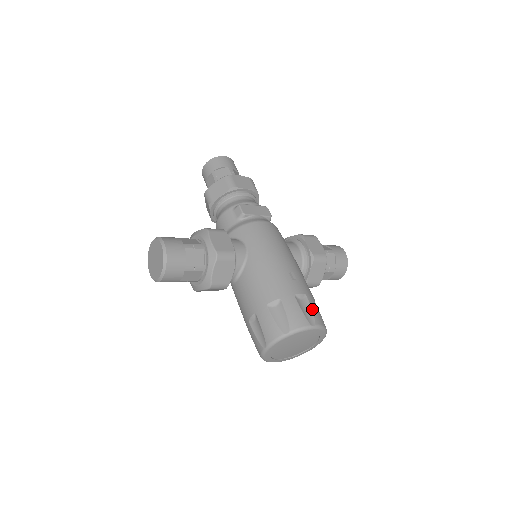
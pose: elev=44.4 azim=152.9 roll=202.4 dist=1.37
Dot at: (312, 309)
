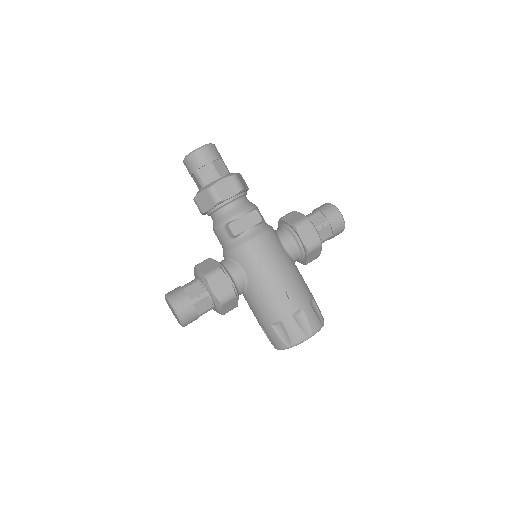
Dot at: (308, 320)
